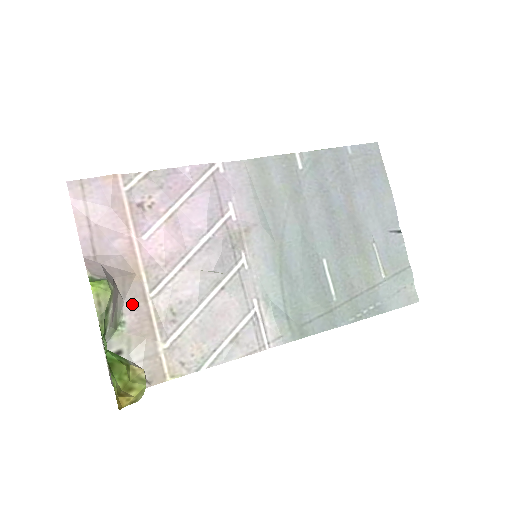
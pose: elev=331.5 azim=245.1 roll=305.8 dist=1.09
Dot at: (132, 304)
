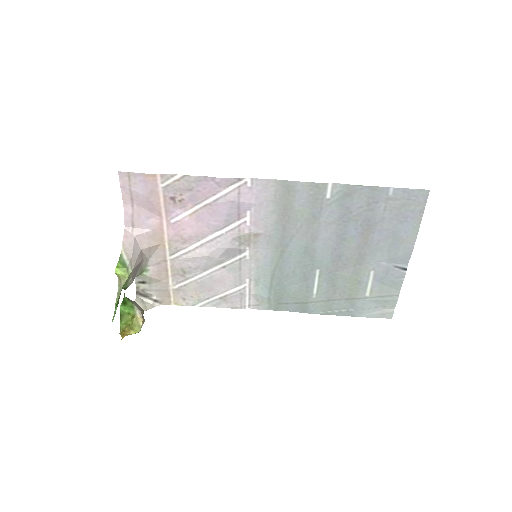
Dot at: (155, 261)
